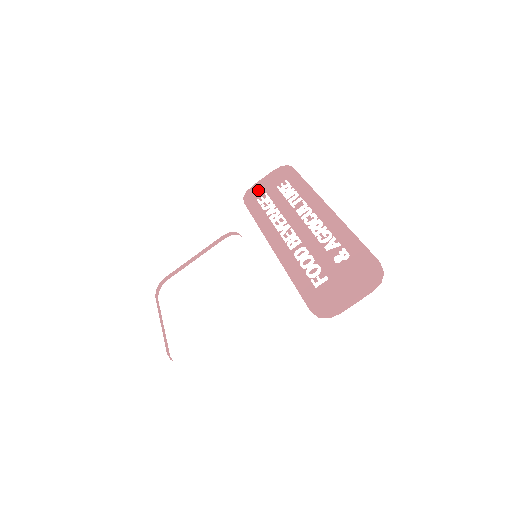
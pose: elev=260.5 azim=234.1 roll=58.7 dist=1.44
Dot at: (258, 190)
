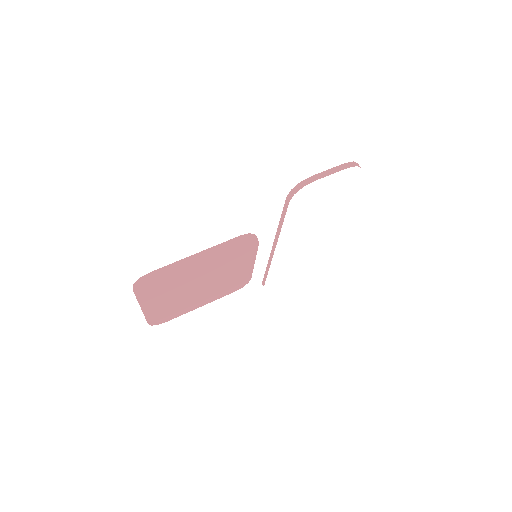
Dot at: occluded
